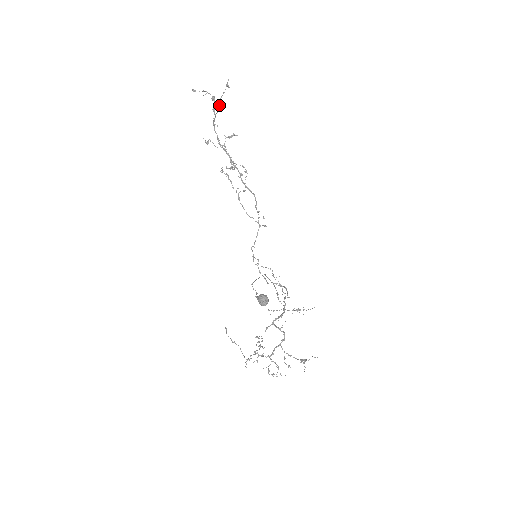
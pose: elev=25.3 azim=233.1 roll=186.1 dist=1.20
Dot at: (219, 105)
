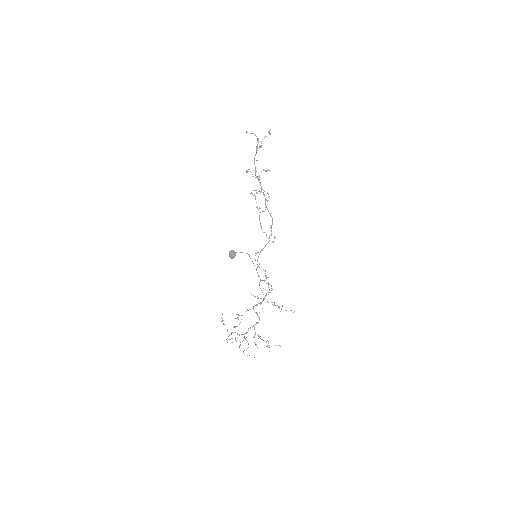
Dot at: occluded
